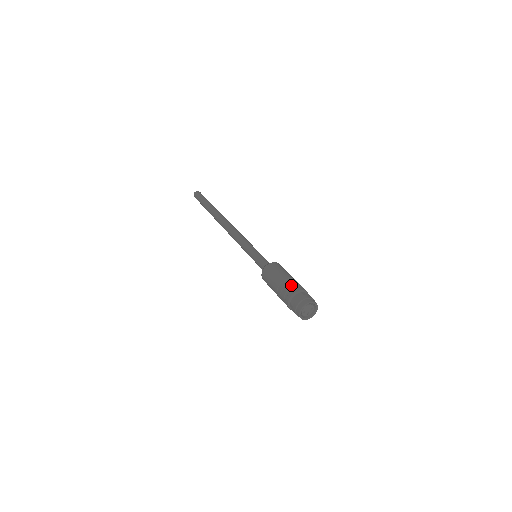
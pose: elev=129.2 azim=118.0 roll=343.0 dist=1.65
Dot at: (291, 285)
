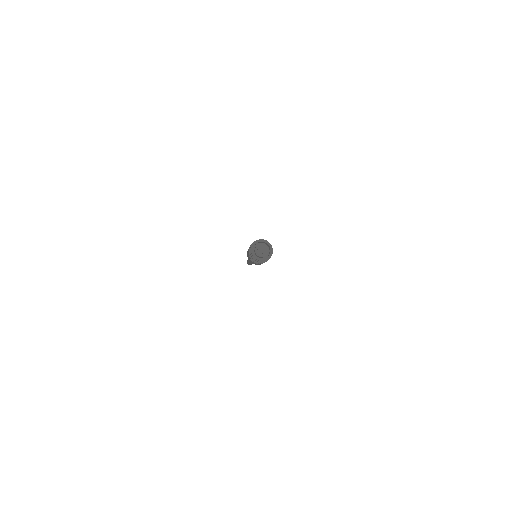
Dot at: occluded
